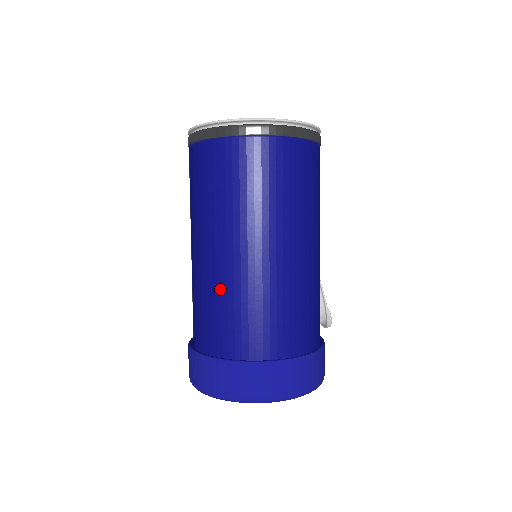
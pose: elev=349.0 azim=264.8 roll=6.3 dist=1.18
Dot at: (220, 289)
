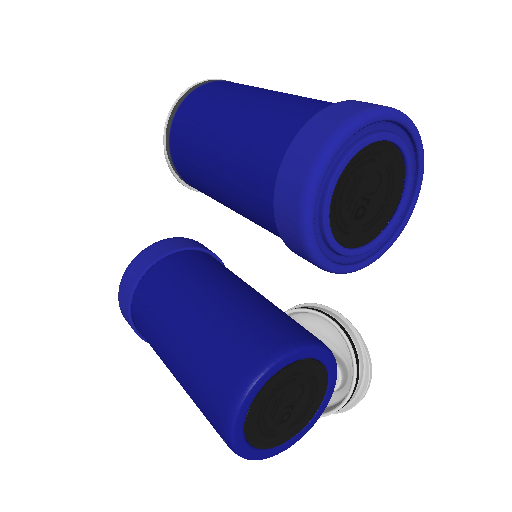
Dot at: (281, 100)
